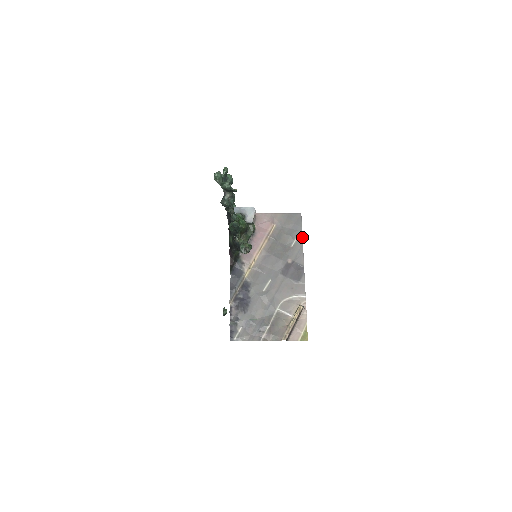
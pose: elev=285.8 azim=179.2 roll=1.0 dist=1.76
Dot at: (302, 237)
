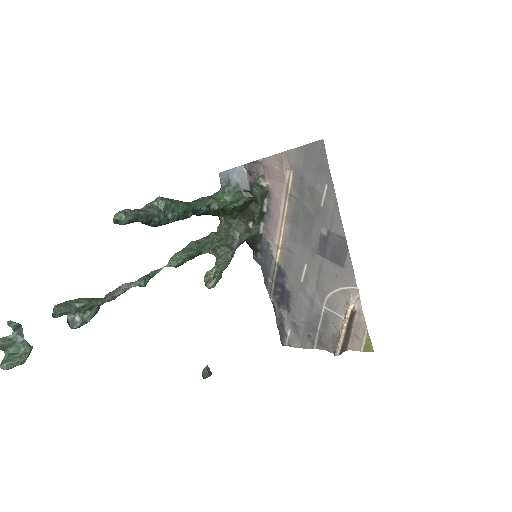
Dot at: (333, 186)
